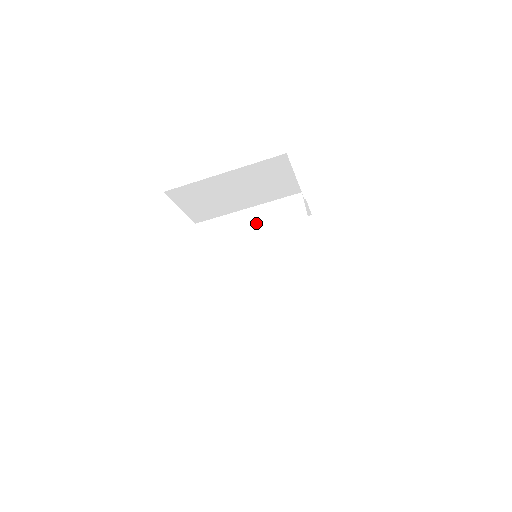
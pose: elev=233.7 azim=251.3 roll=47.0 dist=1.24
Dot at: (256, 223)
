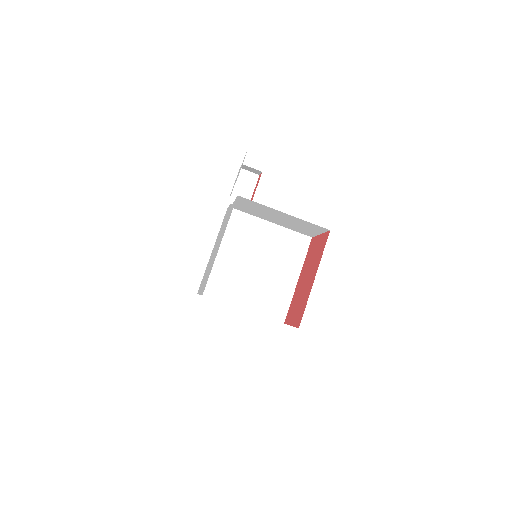
Dot at: (272, 238)
